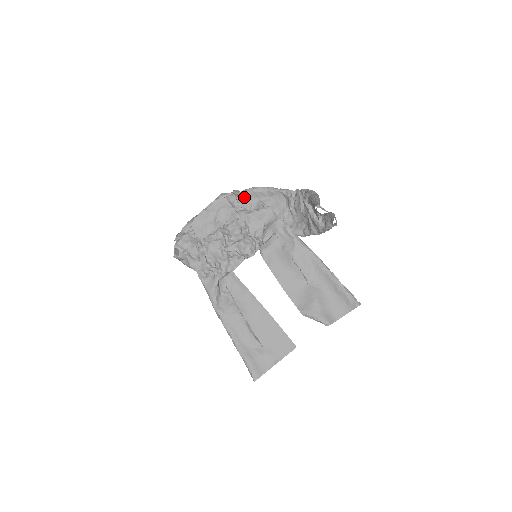
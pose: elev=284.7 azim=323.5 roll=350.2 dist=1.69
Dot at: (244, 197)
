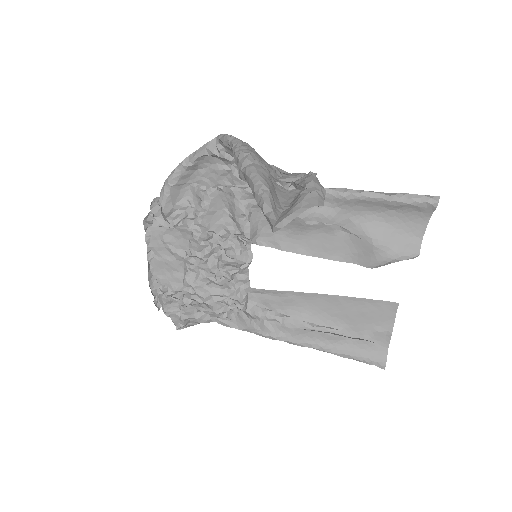
Dot at: (170, 203)
